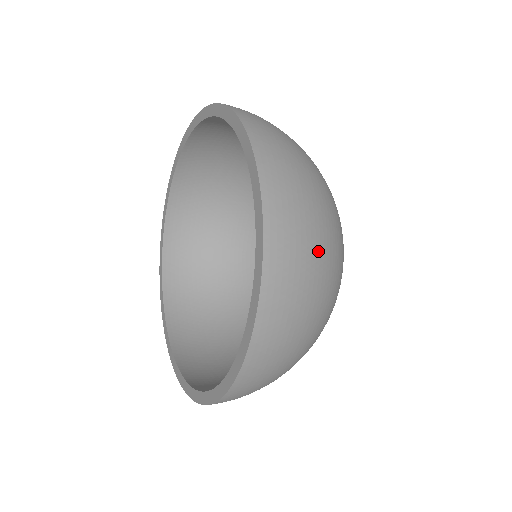
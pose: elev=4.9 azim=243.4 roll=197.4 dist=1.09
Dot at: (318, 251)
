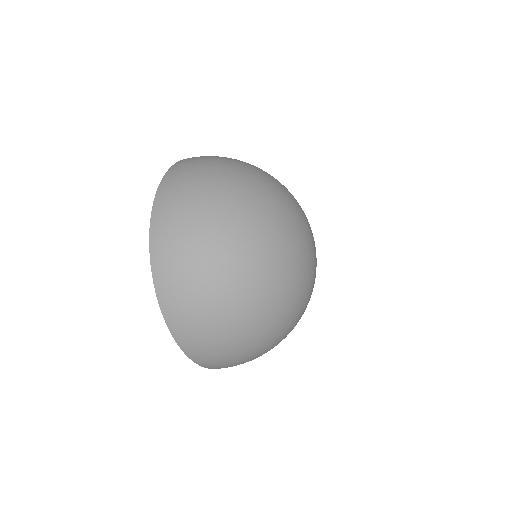
Dot at: (200, 271)
